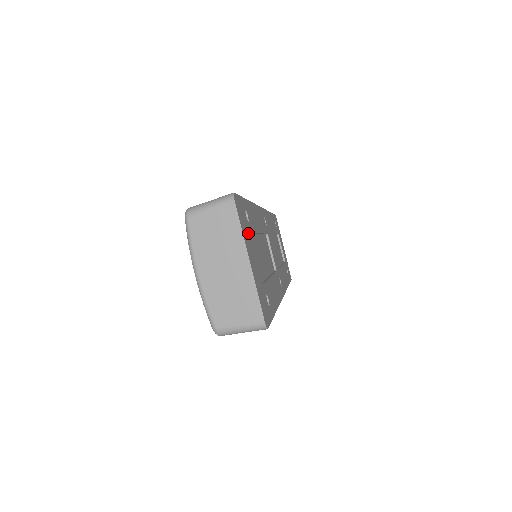
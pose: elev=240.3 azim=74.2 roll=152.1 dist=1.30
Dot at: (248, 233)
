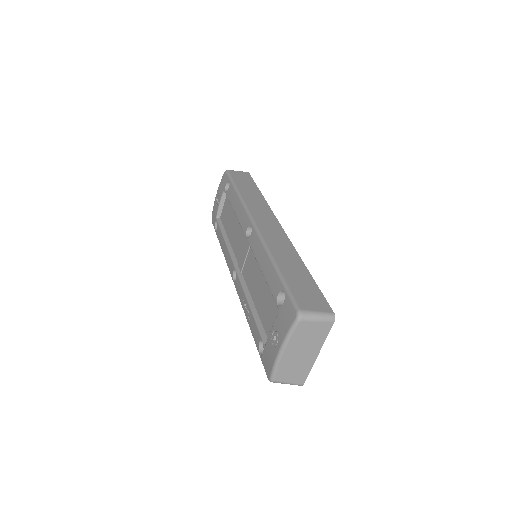
Dot at: occluded
